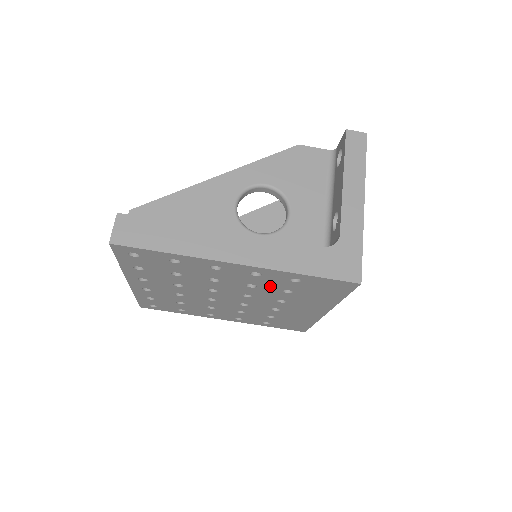
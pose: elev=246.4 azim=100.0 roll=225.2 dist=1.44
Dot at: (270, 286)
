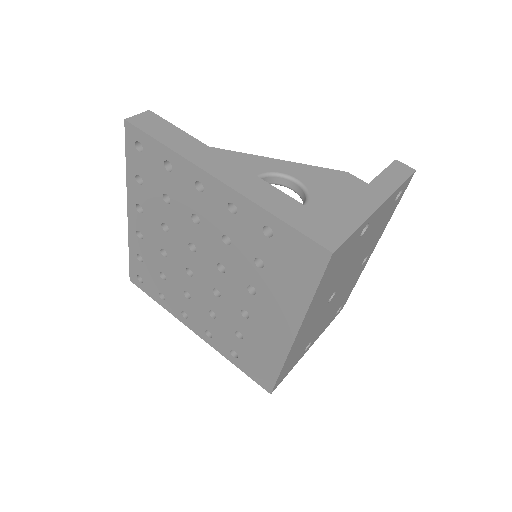
Dot at: (243, 244)
